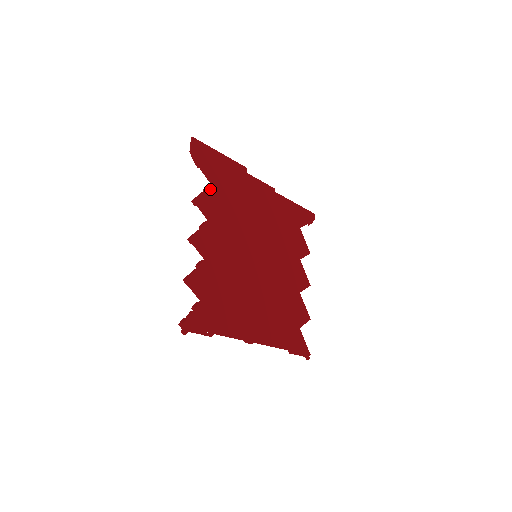
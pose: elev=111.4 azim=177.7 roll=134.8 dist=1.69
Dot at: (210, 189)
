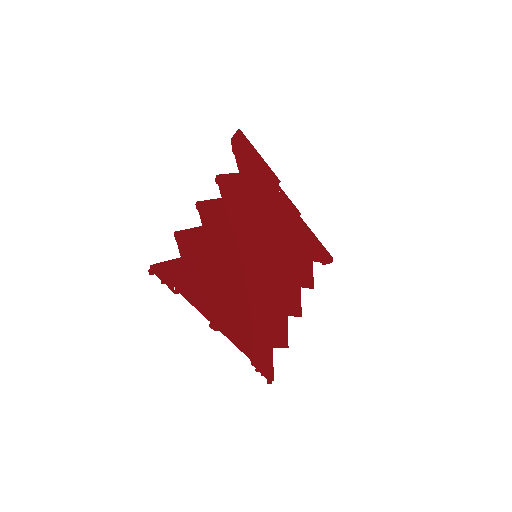
Dot at: (236, 176)
